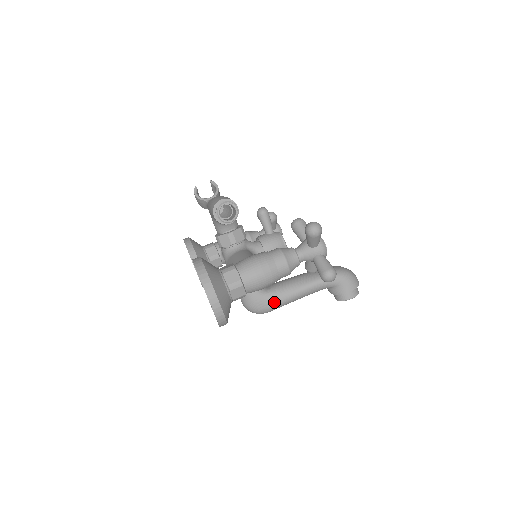
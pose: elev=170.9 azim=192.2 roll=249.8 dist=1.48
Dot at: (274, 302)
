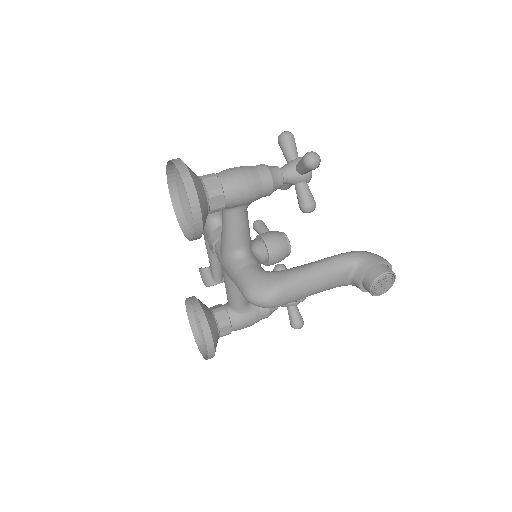
Dot at: (281, 277)
